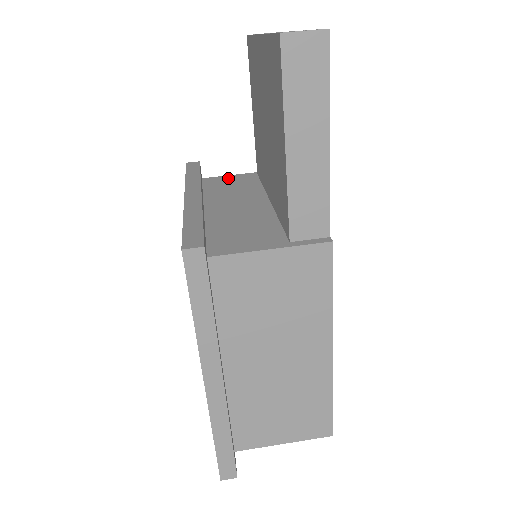
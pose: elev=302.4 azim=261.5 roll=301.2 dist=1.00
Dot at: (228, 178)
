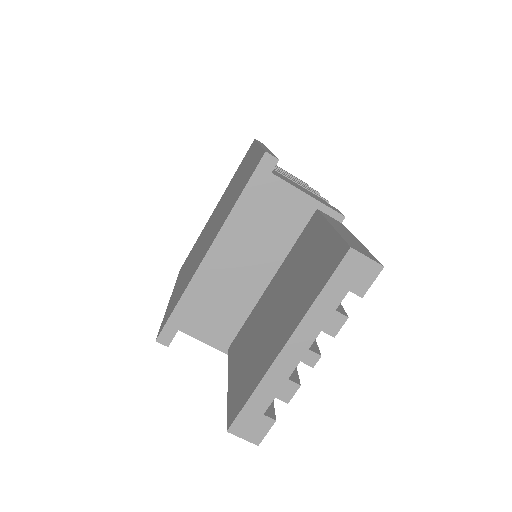
Dot at: (288, 196)
